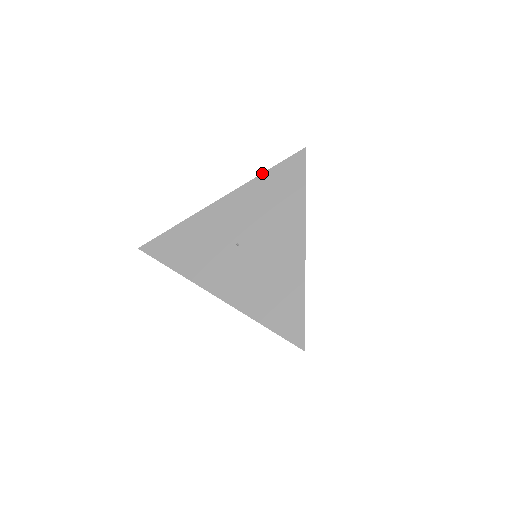
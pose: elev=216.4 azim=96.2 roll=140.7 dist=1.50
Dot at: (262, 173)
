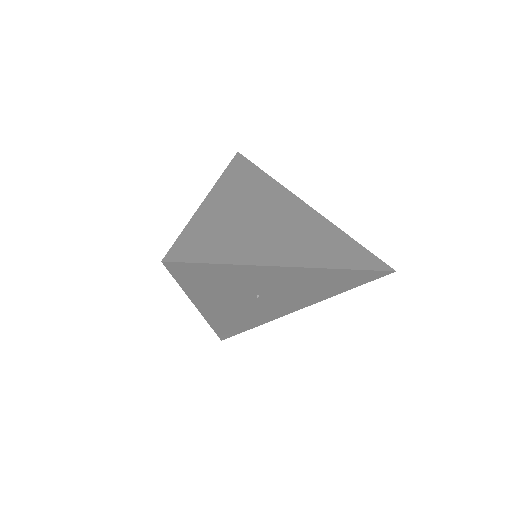
Dot at: (347, 269)
